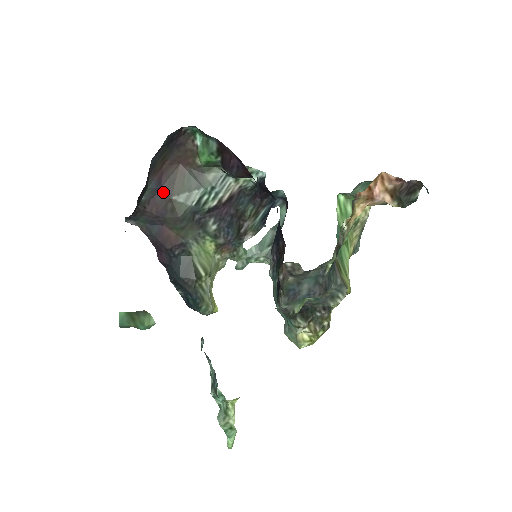
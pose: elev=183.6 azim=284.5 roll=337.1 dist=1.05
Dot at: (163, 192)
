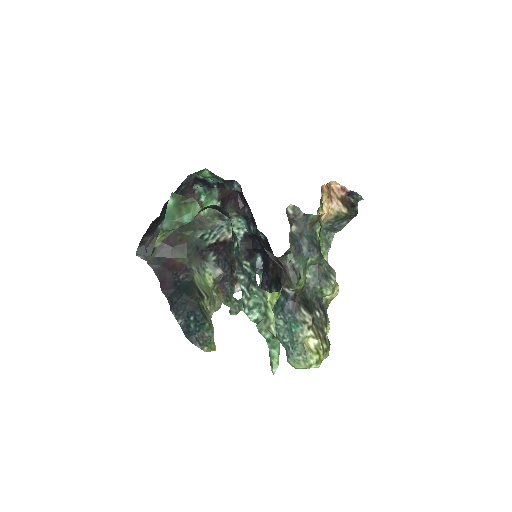
Dot at: occluded
